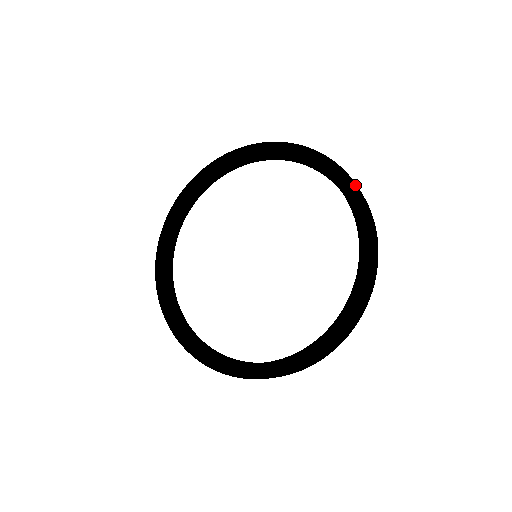
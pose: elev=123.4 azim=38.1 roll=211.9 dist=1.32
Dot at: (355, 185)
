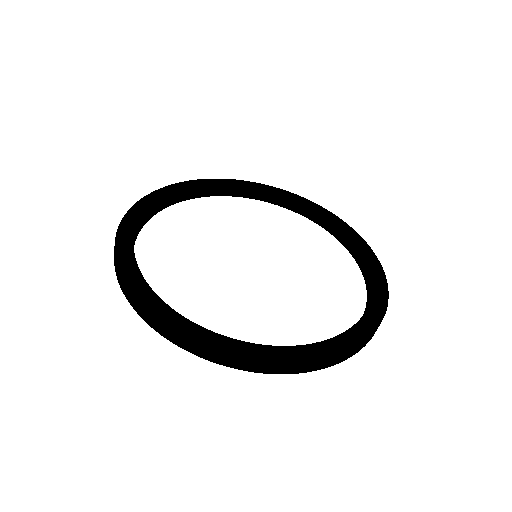
Dot at: (372, 251)
